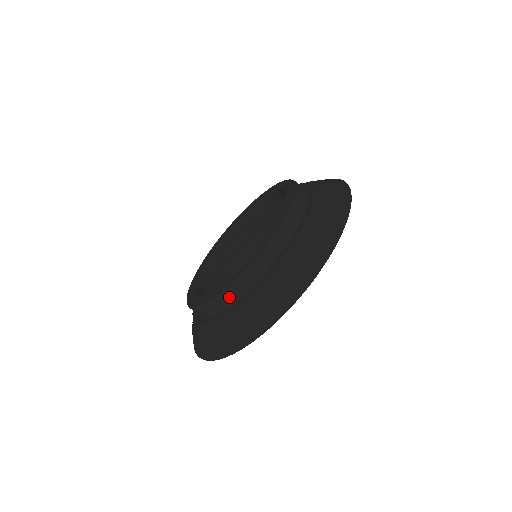
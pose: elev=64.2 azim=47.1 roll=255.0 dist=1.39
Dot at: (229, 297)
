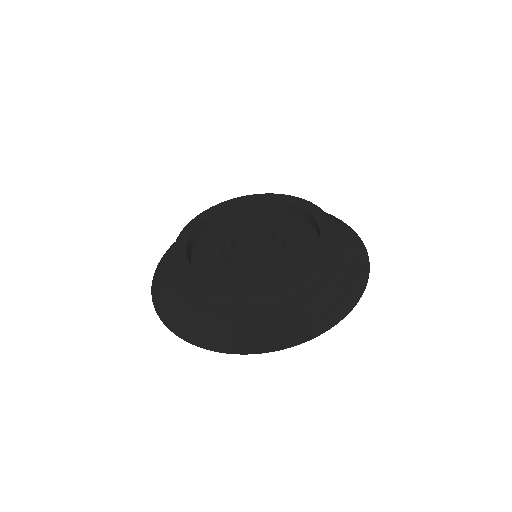
Dot at: (192, 290)
